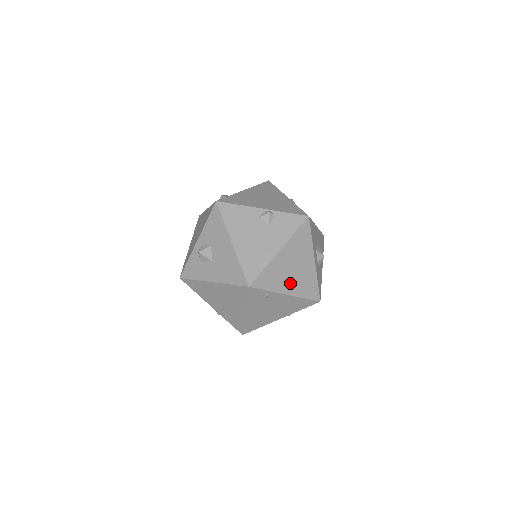
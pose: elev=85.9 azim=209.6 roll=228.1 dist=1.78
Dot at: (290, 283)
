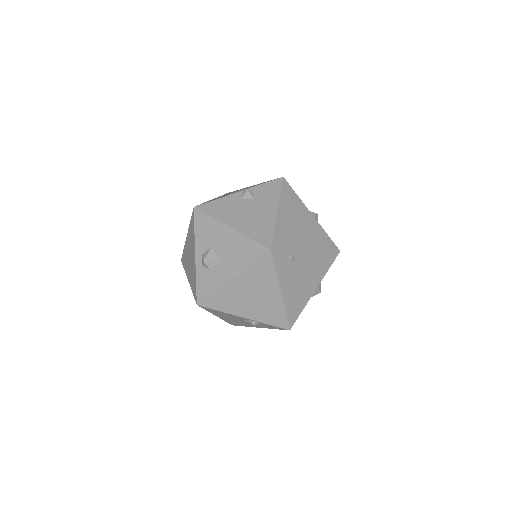
Dot at: (304, 239)
